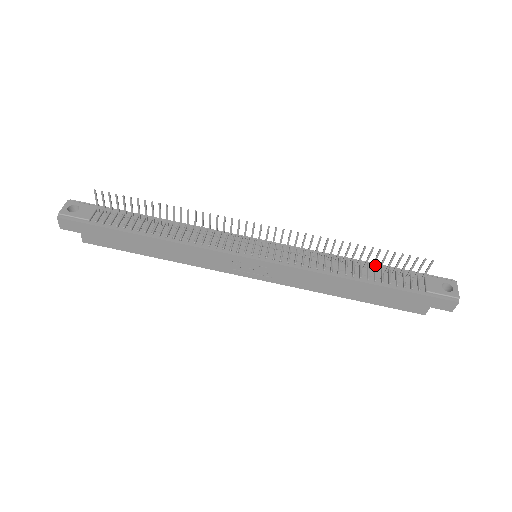
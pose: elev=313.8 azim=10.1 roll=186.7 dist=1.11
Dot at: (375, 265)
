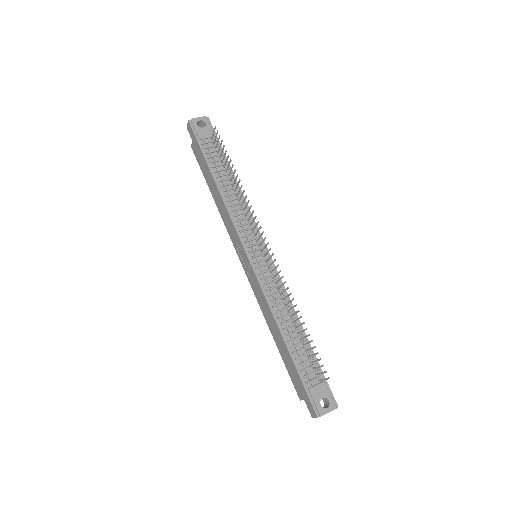
Dot at: (305, 340)
